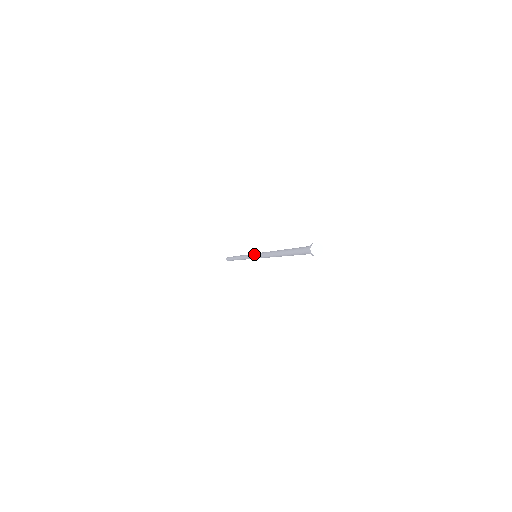
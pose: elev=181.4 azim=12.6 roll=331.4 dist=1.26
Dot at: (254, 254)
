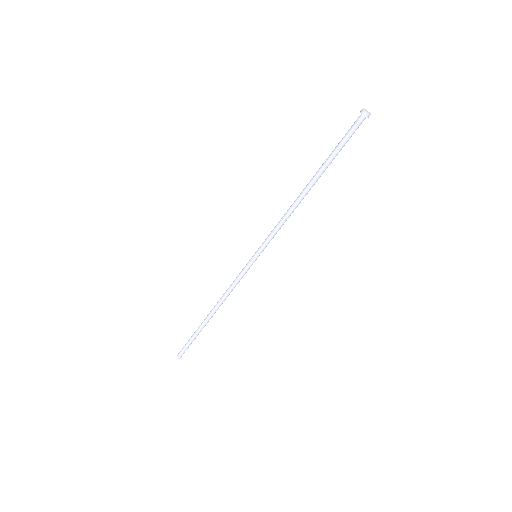
Dot at: (257, 252)
